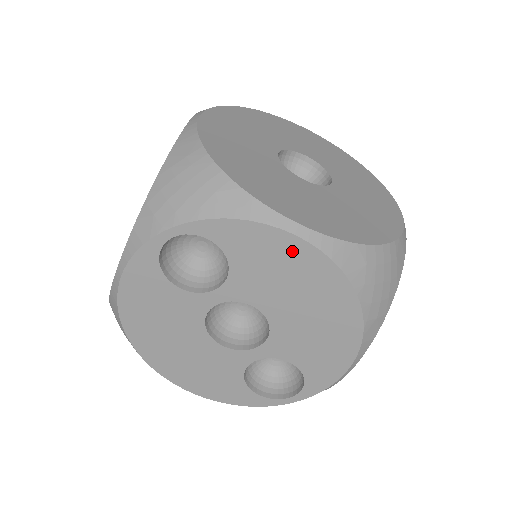
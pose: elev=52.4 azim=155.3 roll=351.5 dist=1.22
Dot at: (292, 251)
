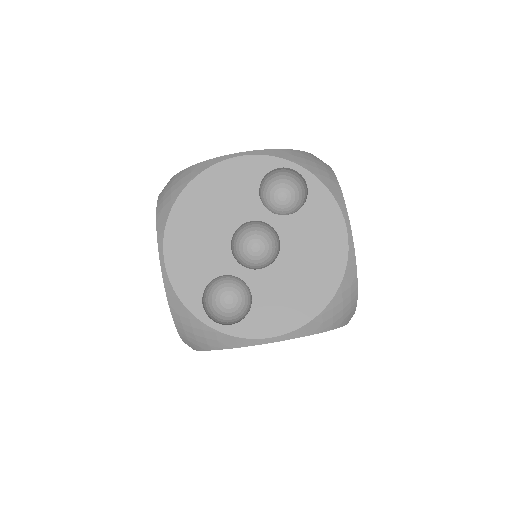
Dot at: (336, 236)
